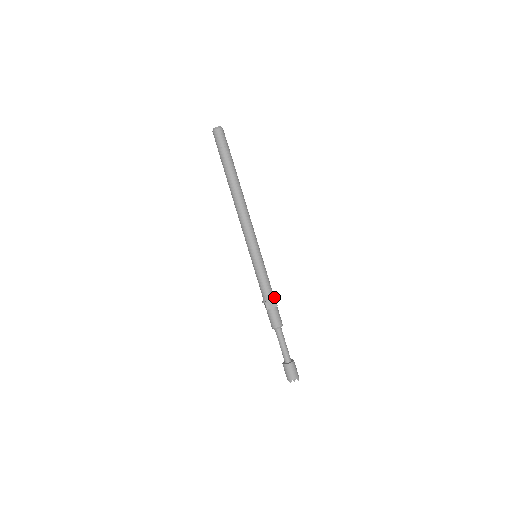
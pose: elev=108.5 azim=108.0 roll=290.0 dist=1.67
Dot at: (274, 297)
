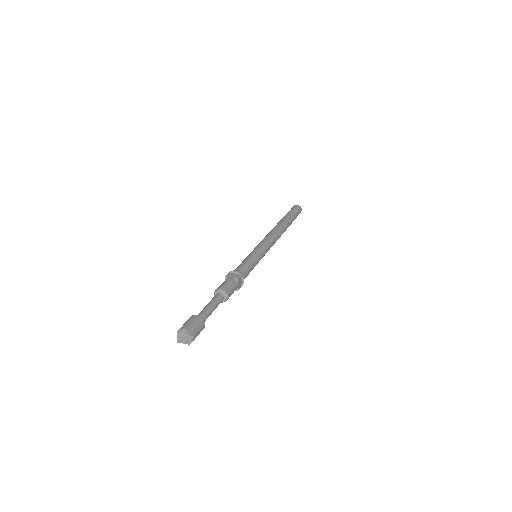
Dot at: (242, 276)
